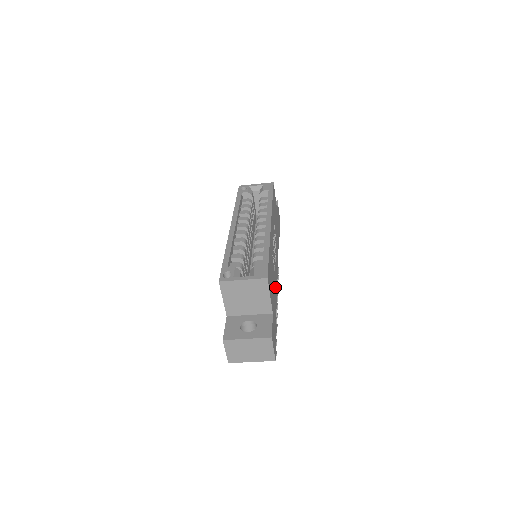
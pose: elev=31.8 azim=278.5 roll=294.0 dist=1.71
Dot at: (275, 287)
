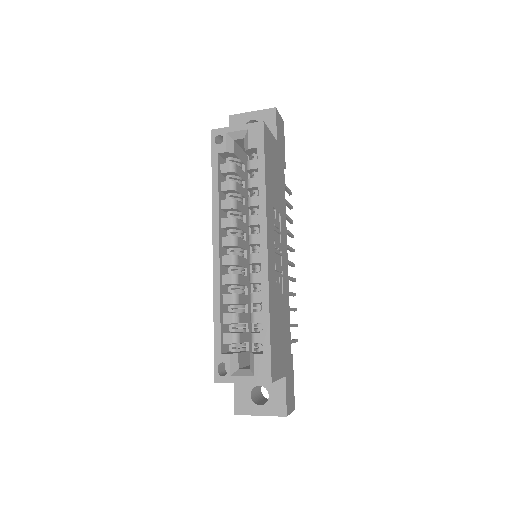
Dot at: (285, 310)
